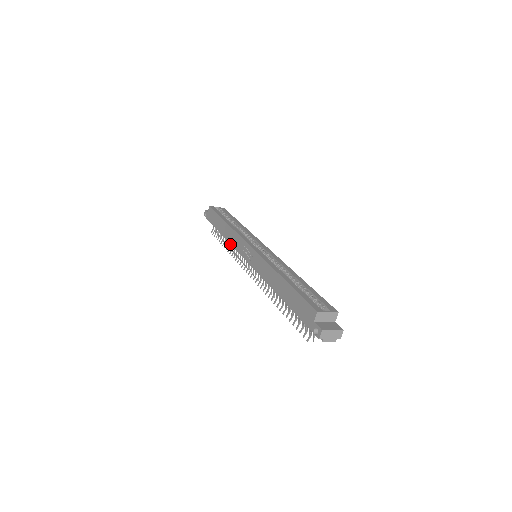
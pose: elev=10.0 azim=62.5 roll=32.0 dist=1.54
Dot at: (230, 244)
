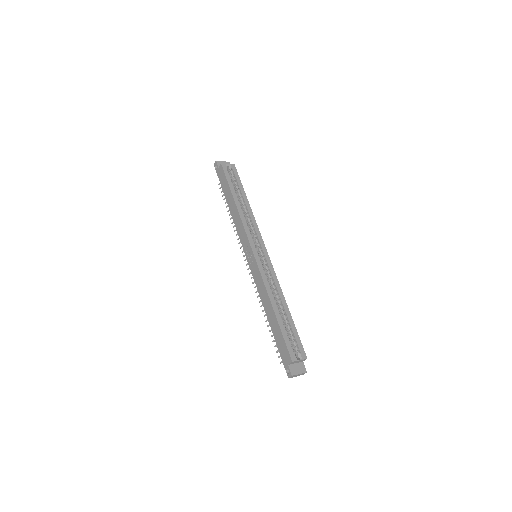
Dot at: occluded
